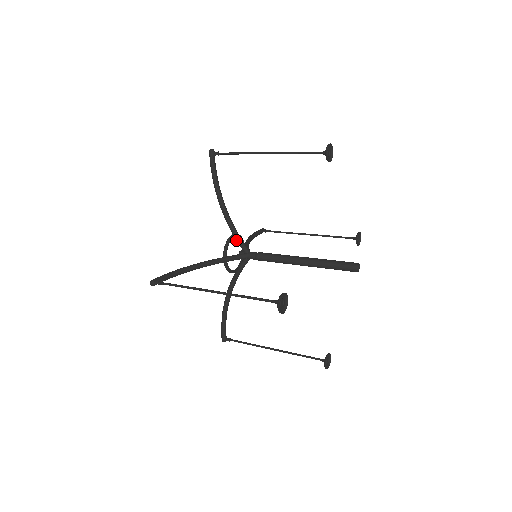
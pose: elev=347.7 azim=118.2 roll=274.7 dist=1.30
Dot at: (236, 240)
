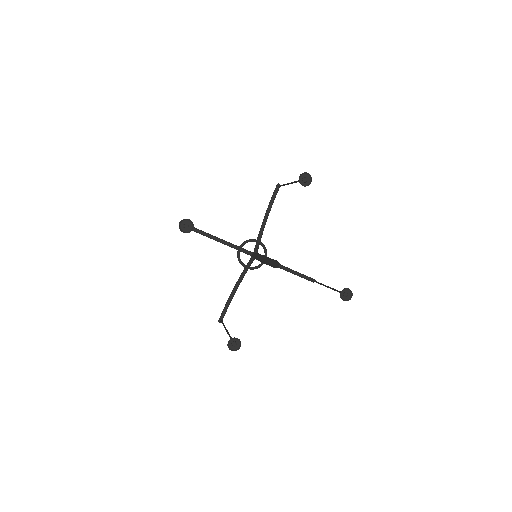
Dot at: (256, 244)
